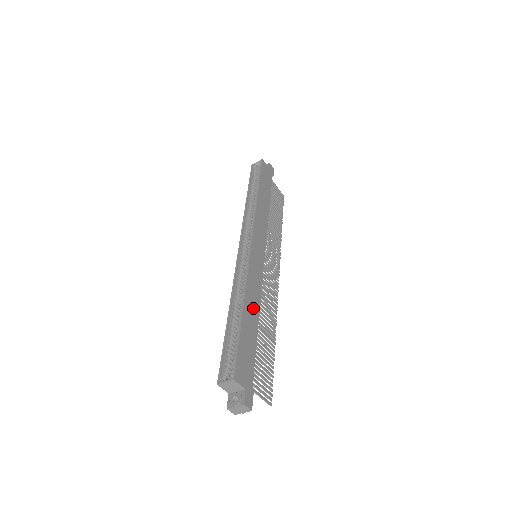
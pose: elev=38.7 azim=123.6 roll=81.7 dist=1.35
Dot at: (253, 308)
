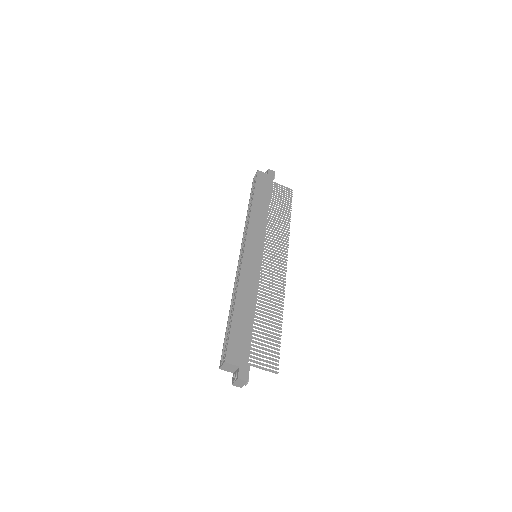
Dot at: (248, 301)
